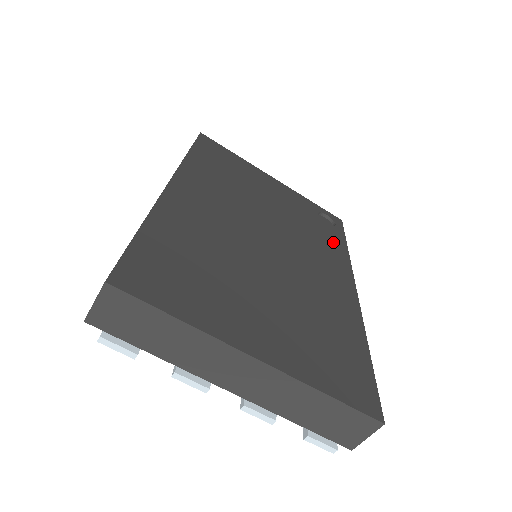
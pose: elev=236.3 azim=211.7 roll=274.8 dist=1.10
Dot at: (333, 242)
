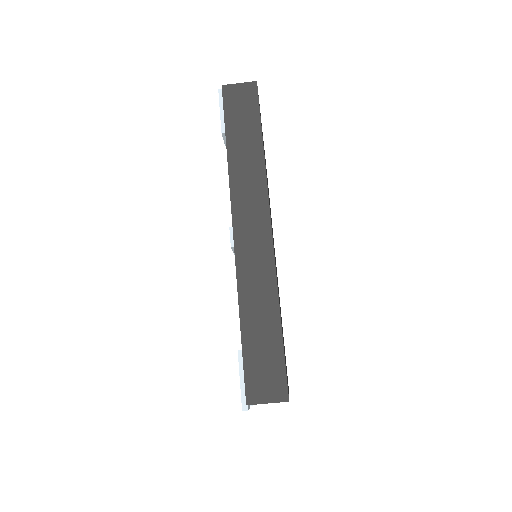
Dot at: occluded
